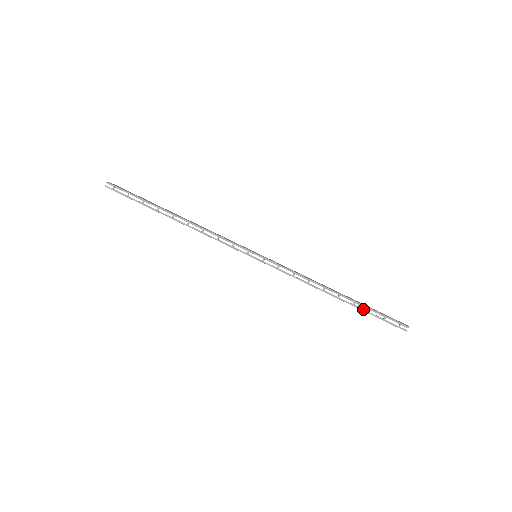
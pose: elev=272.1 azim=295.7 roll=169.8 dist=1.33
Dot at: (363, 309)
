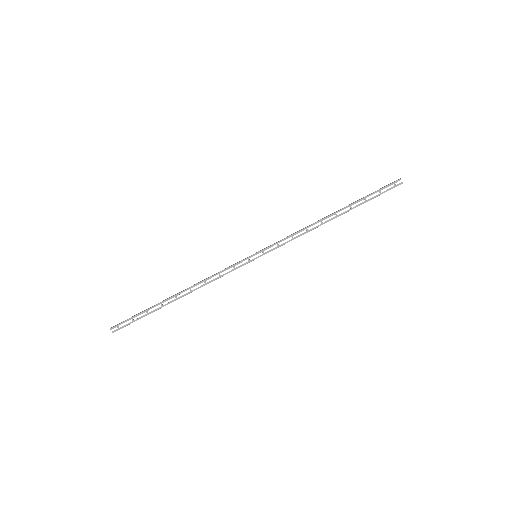
Dot at: (360, 204)
